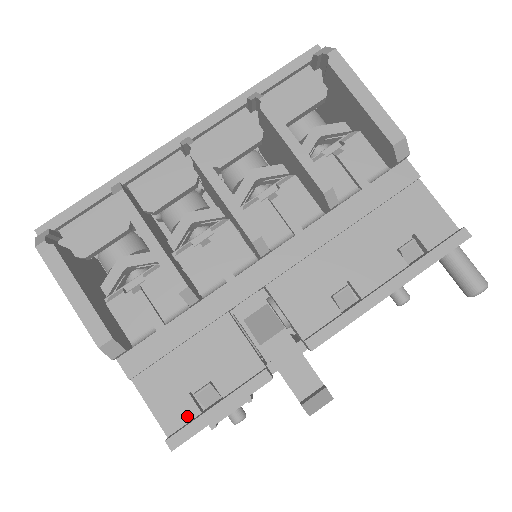
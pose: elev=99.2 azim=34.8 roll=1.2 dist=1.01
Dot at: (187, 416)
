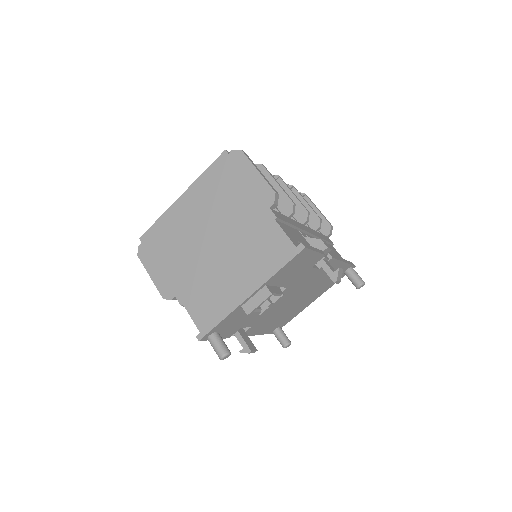
Dot at: occluded
